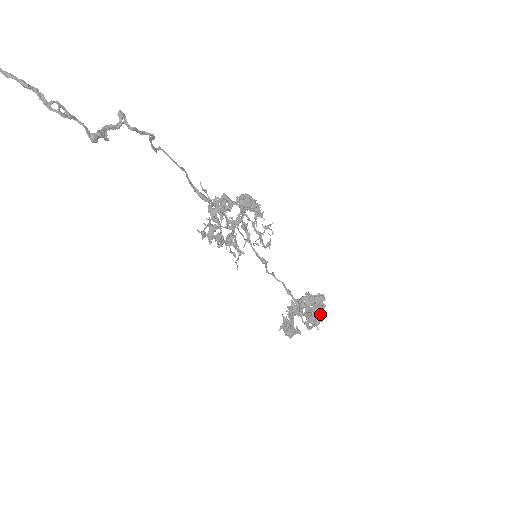
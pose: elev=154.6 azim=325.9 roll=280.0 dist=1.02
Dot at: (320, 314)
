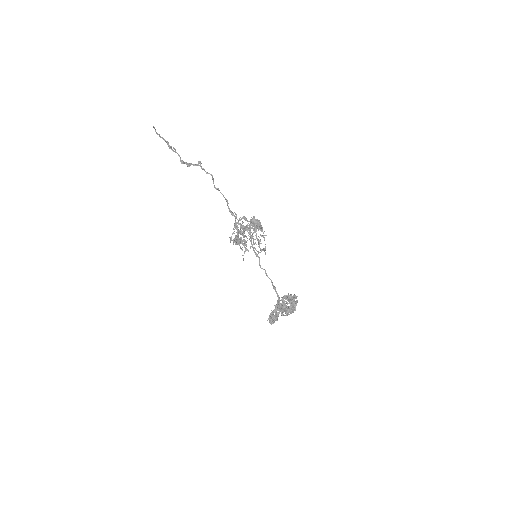
Dot at: (291, 306)
